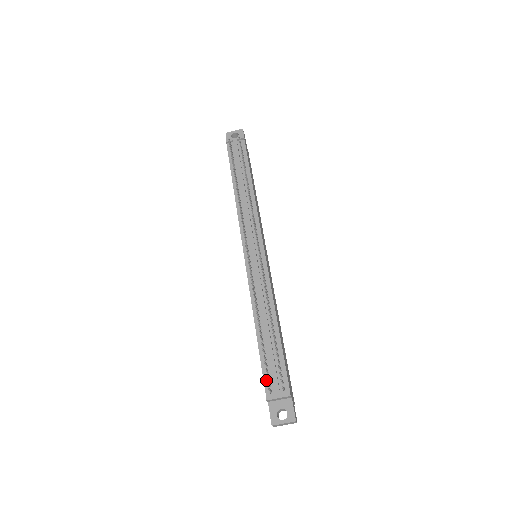
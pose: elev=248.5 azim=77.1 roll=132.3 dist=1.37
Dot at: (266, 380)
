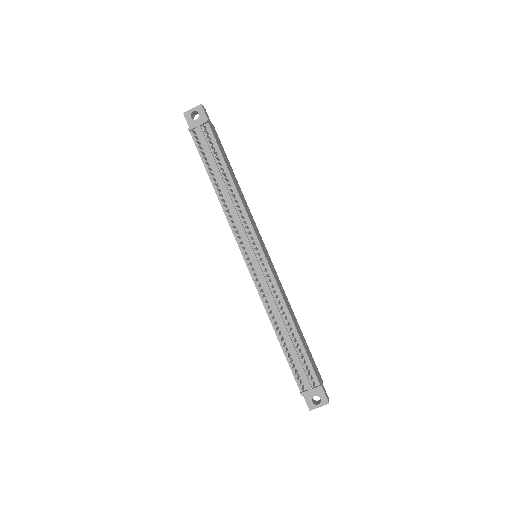
Dot at: occluded
